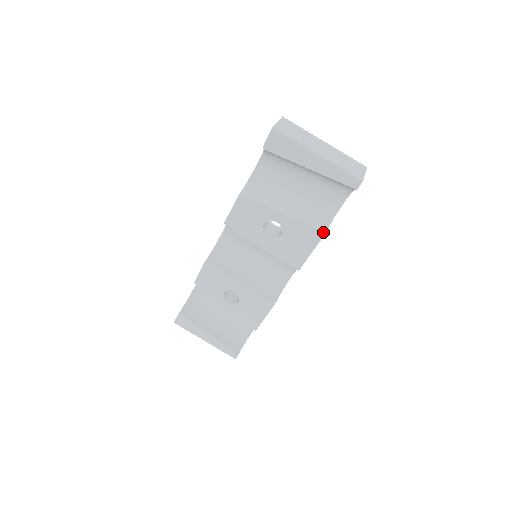
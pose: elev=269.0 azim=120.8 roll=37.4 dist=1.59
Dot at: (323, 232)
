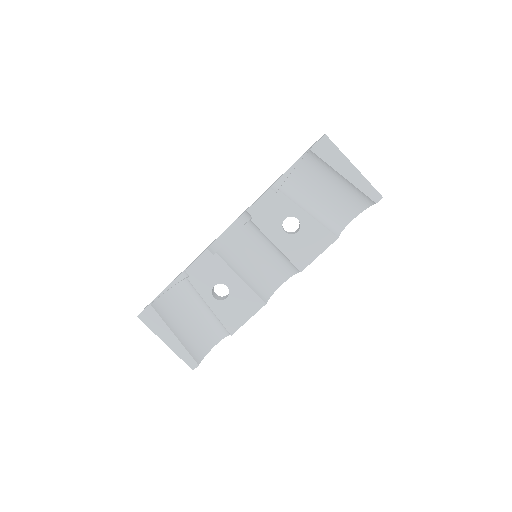
Dot at: (336, 237)
